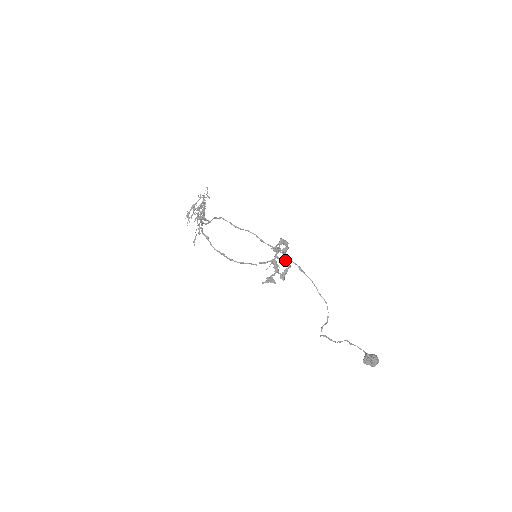
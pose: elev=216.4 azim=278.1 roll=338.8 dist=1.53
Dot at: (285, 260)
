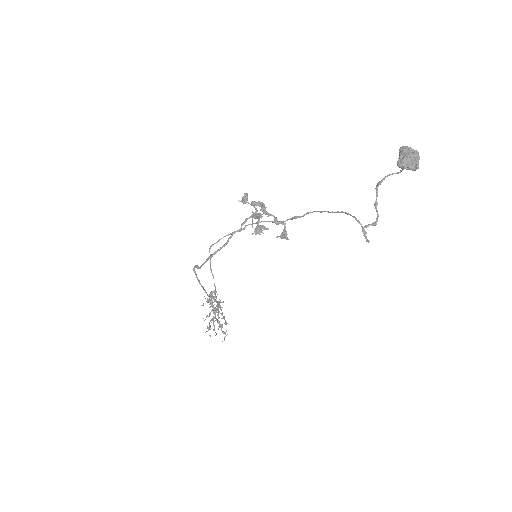
Dot at: occluded
